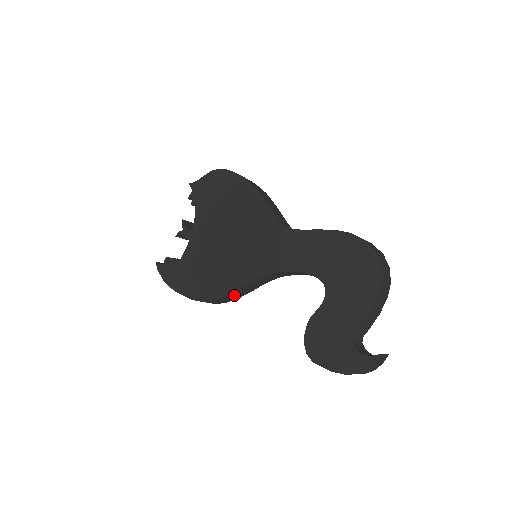
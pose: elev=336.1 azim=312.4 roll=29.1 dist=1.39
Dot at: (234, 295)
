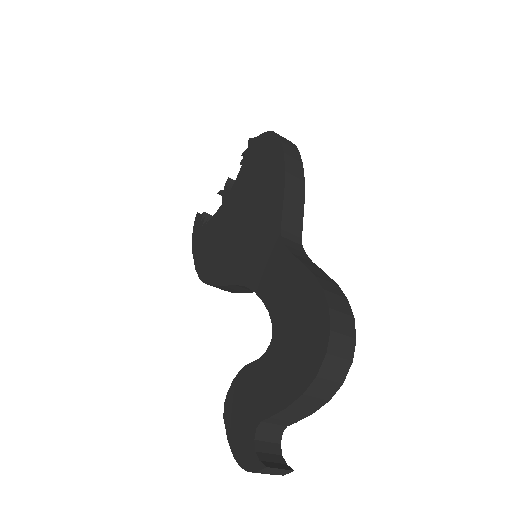
Dot at: (223, 288)
